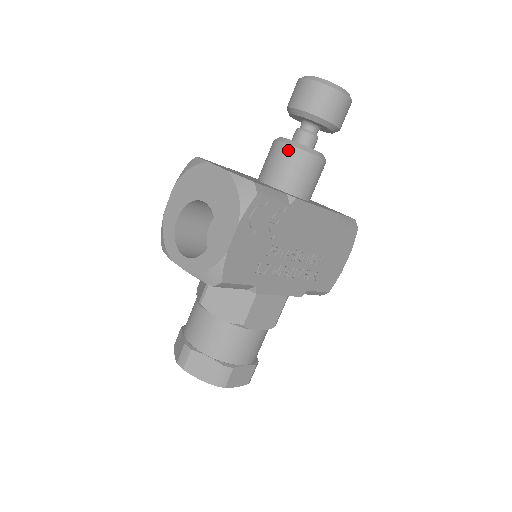
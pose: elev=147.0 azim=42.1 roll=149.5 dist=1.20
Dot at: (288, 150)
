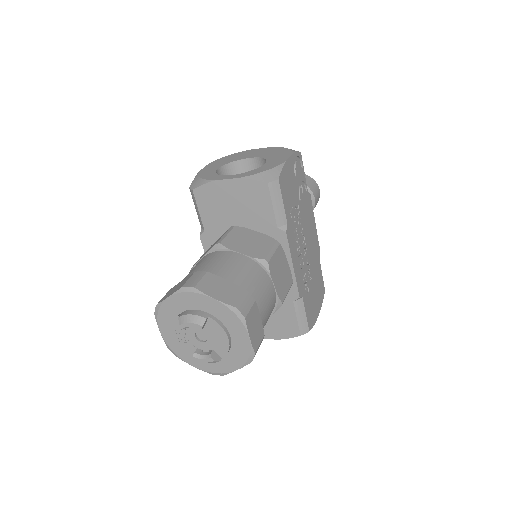
Dot at: occluded
